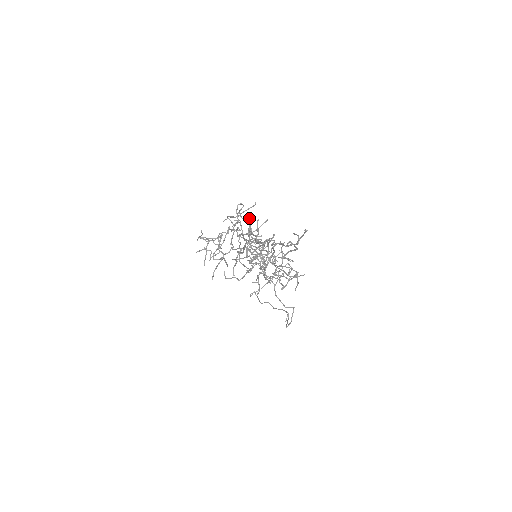
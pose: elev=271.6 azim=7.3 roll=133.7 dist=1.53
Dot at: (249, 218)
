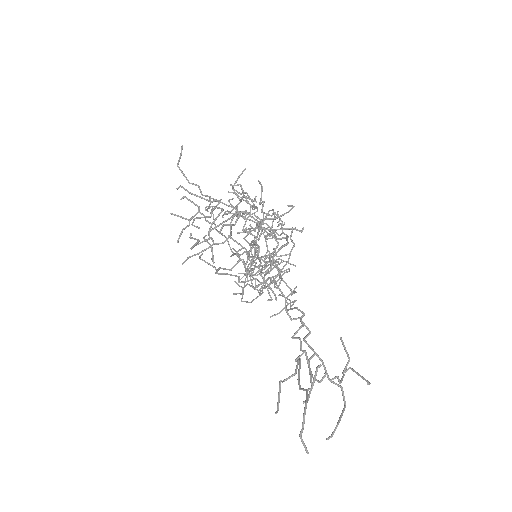
Dot at: occluded
